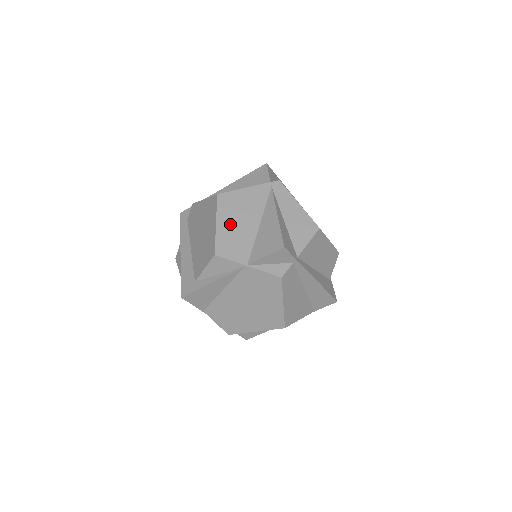
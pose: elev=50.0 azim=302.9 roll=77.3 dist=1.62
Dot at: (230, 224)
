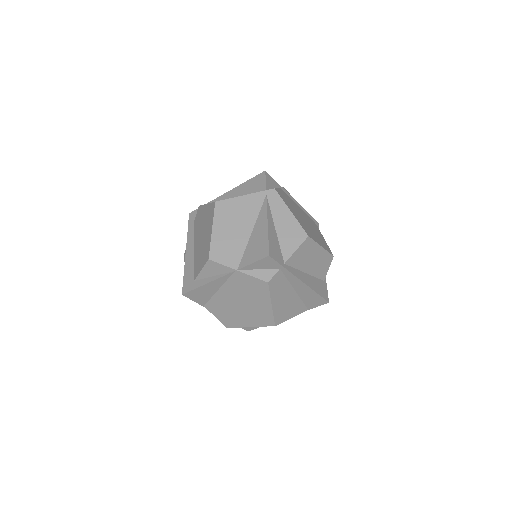
Dot at: (225, 230)
